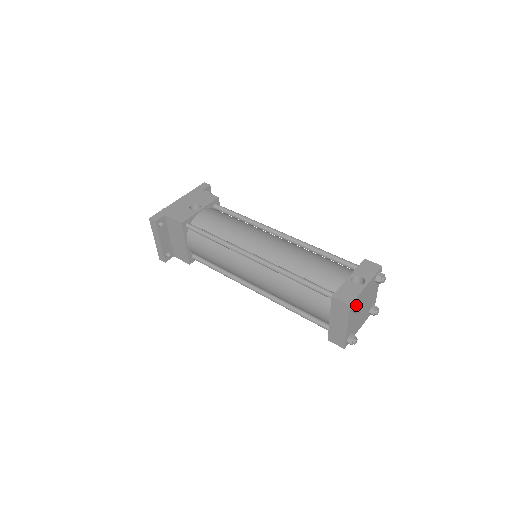
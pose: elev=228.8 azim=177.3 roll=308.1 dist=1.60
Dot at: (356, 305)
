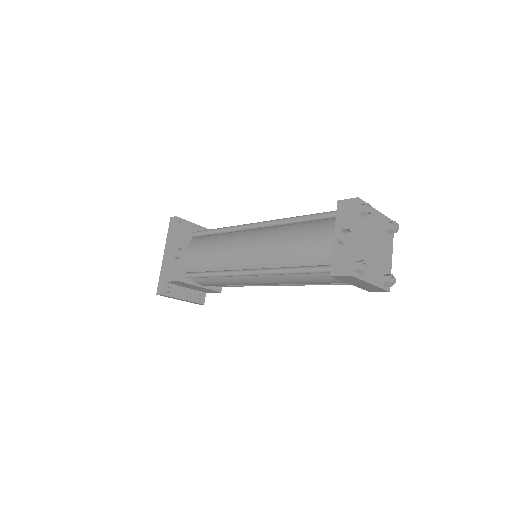
Dot at: (357, 269)
